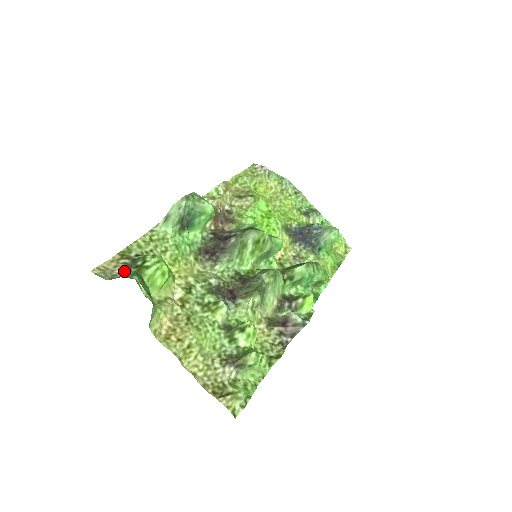
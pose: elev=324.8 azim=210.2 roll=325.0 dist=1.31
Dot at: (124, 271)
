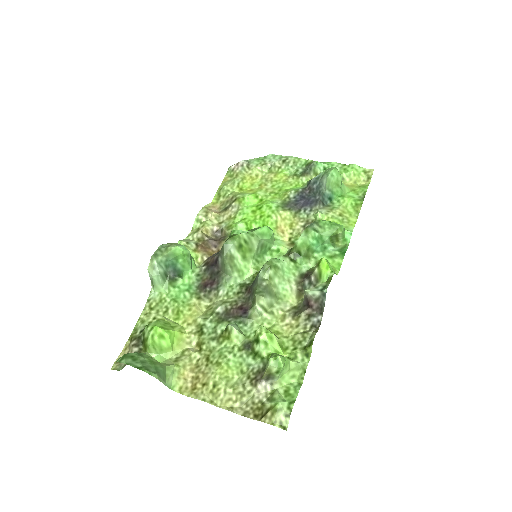
Dot at: occluded
